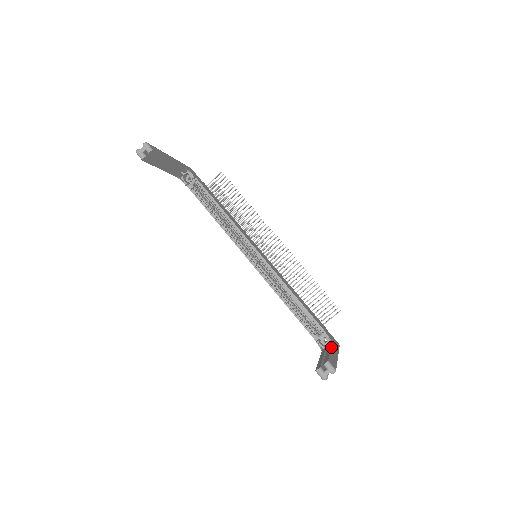
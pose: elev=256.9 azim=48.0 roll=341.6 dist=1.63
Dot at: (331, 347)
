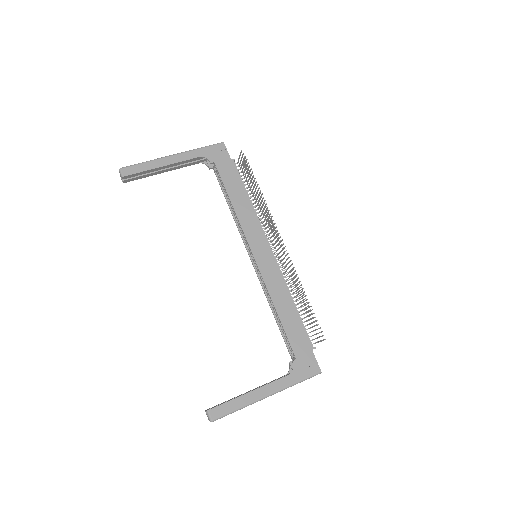
Dot at: (266, 384)
